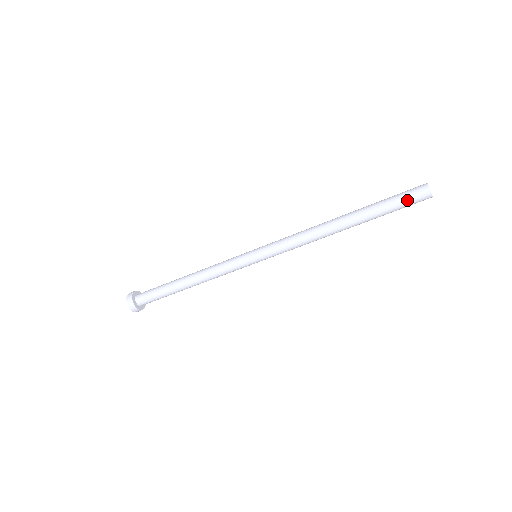
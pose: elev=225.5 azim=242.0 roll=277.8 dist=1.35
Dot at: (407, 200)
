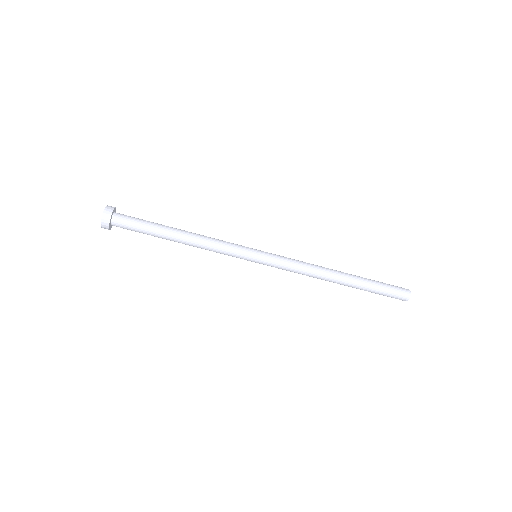
Dot at: (394, 289)
